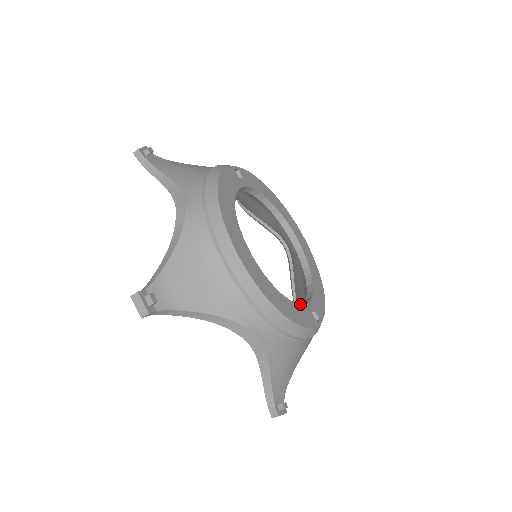
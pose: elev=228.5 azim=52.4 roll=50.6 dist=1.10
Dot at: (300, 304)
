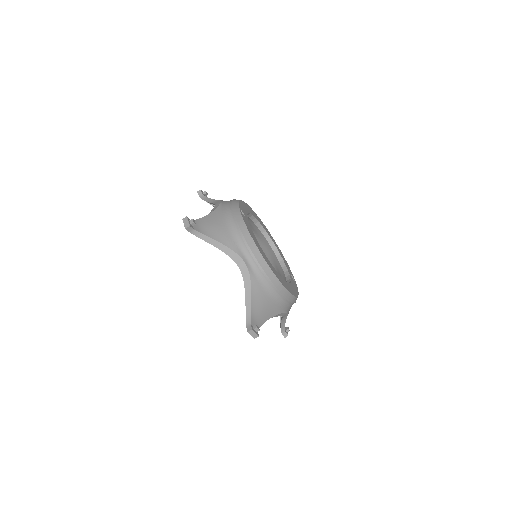
Dot at: (291, 279)
